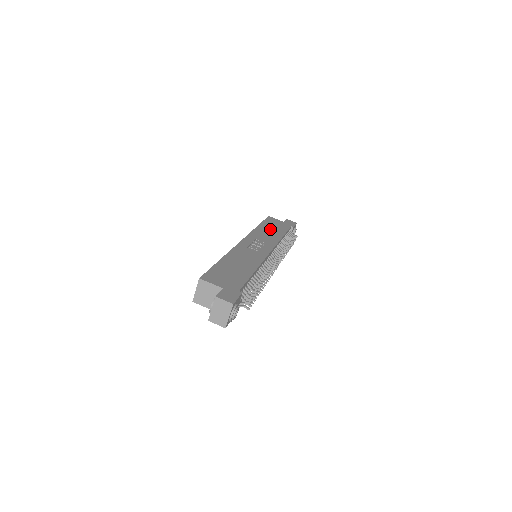
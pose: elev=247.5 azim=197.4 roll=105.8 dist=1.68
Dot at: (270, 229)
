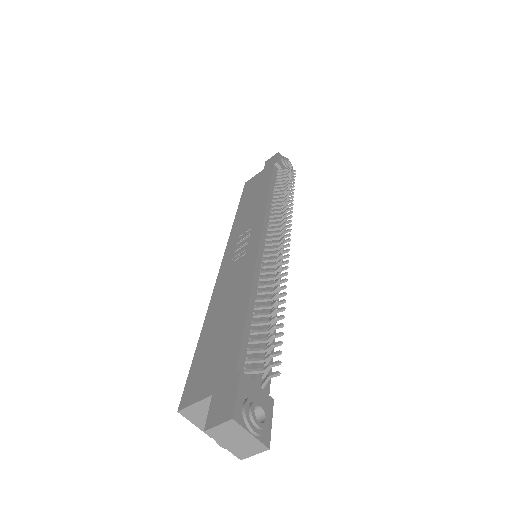
Dot at: (251, 200)
